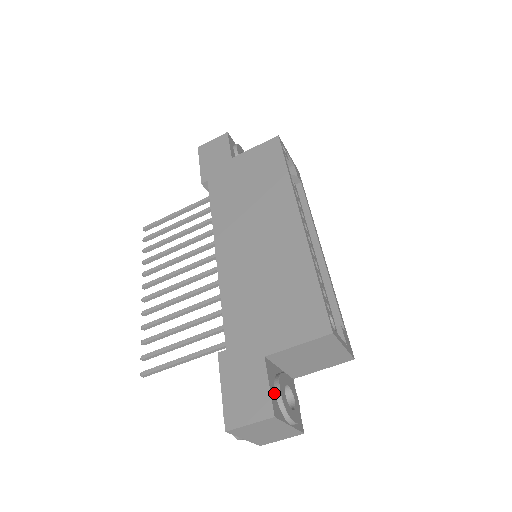
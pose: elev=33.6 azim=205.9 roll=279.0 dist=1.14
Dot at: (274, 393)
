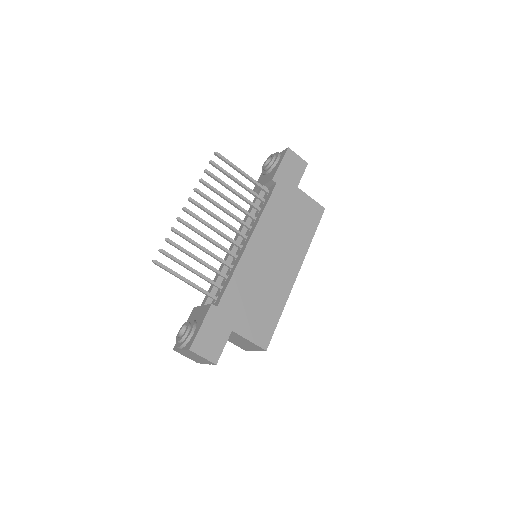
Dot at: (221, 350)
